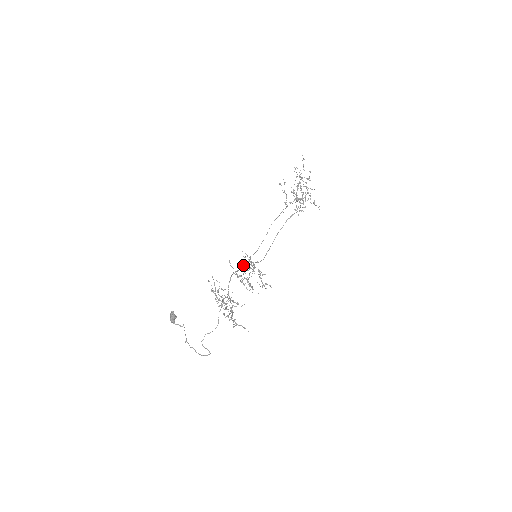
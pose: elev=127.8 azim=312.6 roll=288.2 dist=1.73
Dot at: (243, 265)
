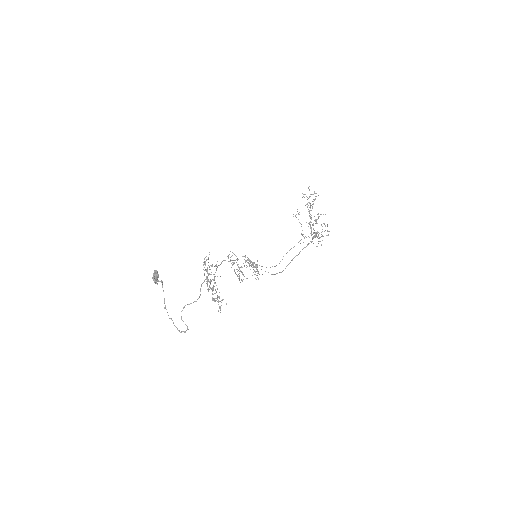
Dot at: occluded
